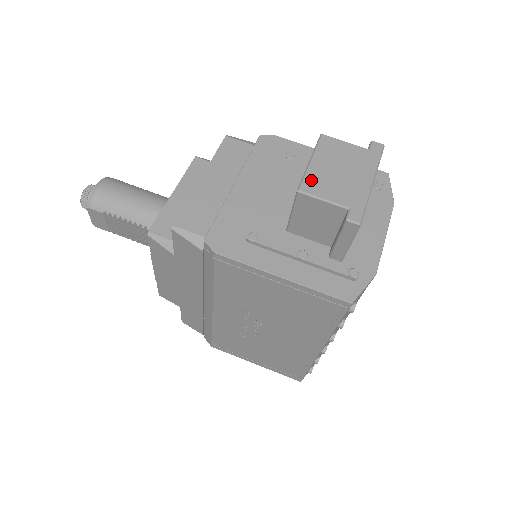
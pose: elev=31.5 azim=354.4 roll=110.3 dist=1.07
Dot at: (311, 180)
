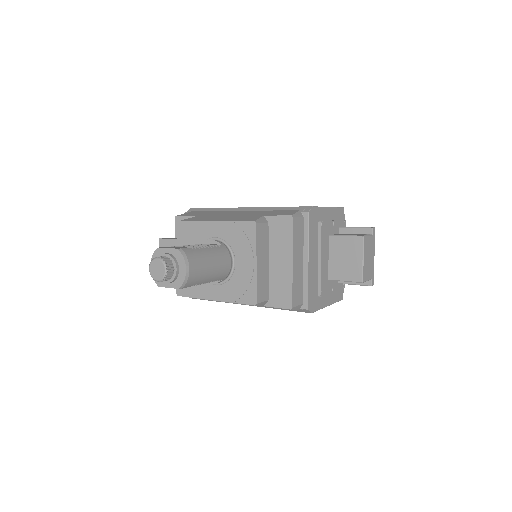
Dot at: (365, 273)
